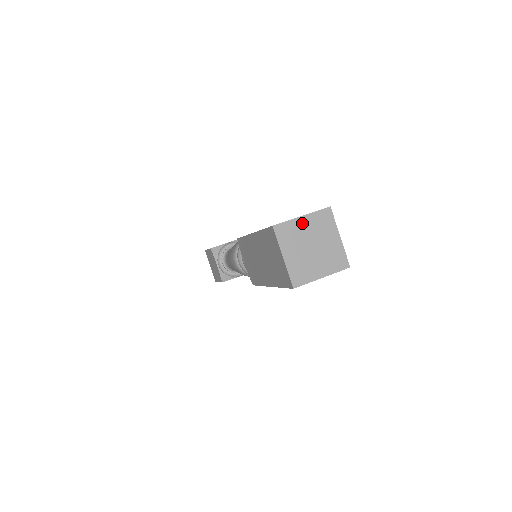
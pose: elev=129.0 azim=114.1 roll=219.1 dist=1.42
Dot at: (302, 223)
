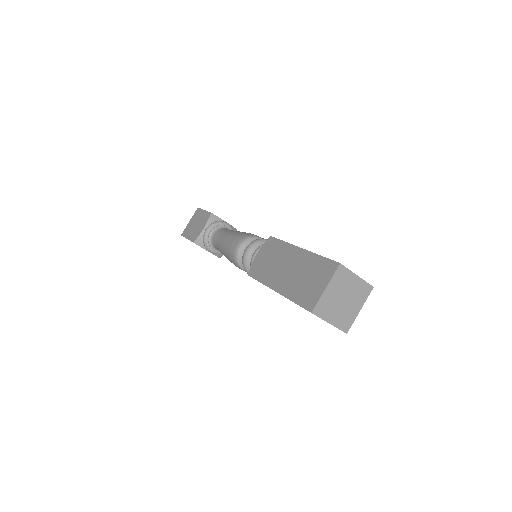
Dot at: (329, 292)
